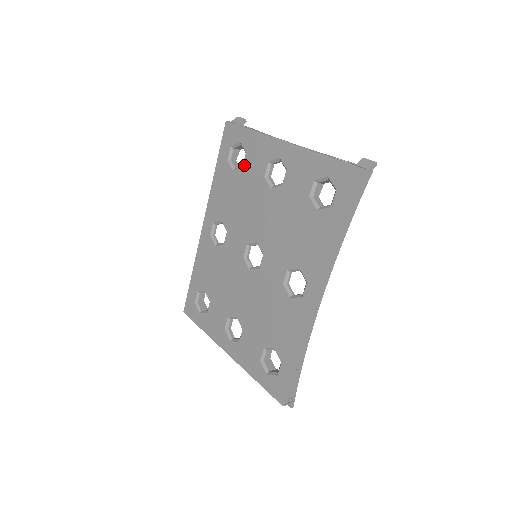
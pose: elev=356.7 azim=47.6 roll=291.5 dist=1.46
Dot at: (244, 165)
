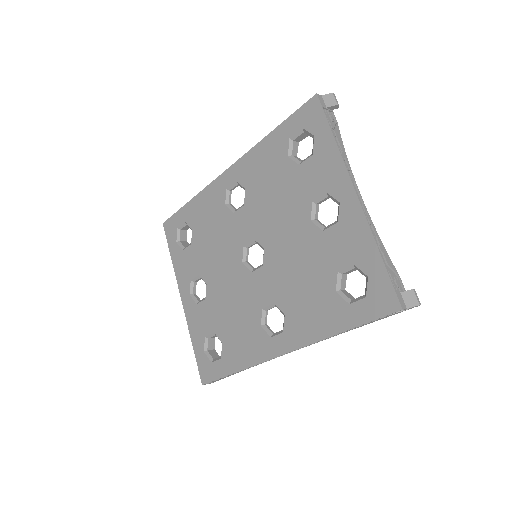
Dot at: (302, 165)
